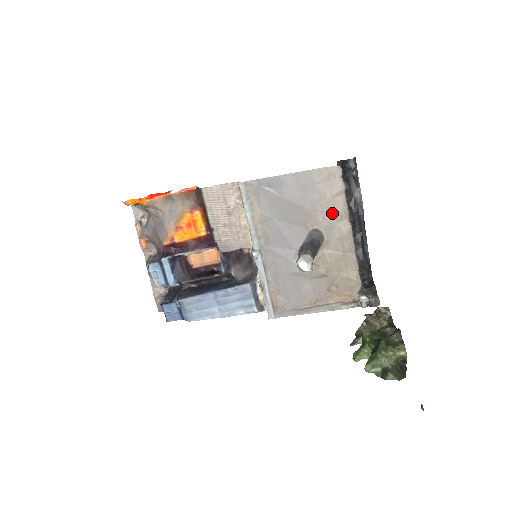
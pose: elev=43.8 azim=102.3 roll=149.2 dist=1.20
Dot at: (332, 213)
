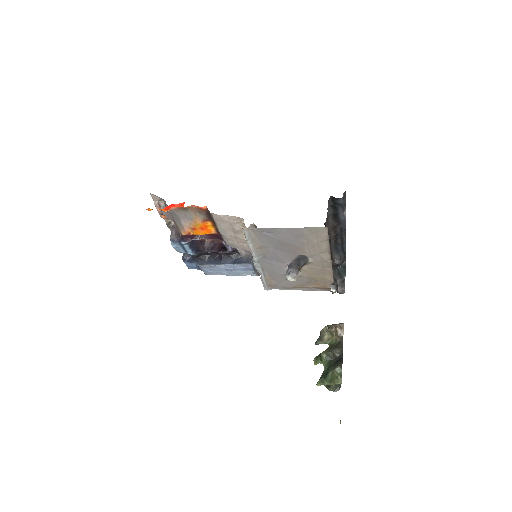
Dot at: (317, 250)
